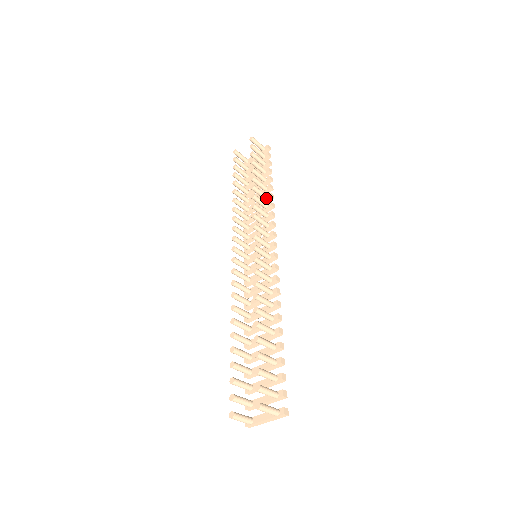
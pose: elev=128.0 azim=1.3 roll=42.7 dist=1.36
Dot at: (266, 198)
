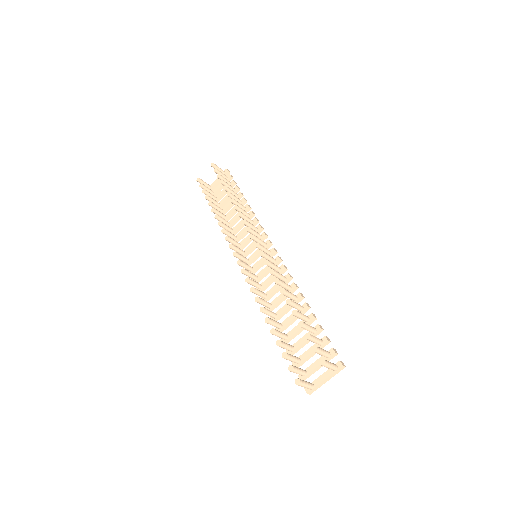
Dot at: (245, 209)
